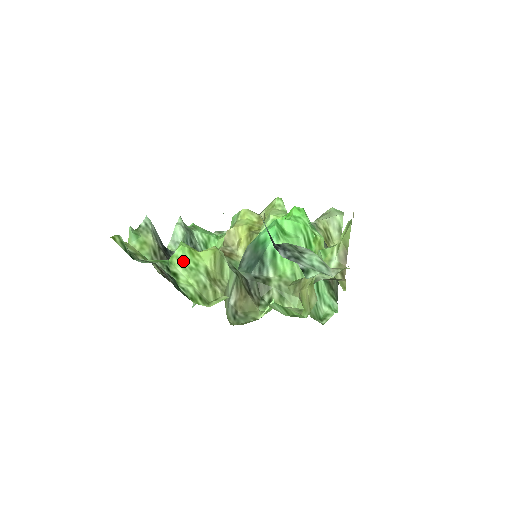
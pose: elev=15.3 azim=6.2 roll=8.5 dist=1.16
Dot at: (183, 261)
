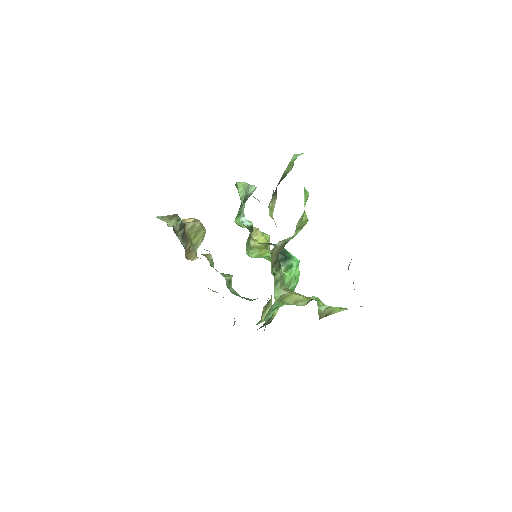
Dot at: (307, 198)
